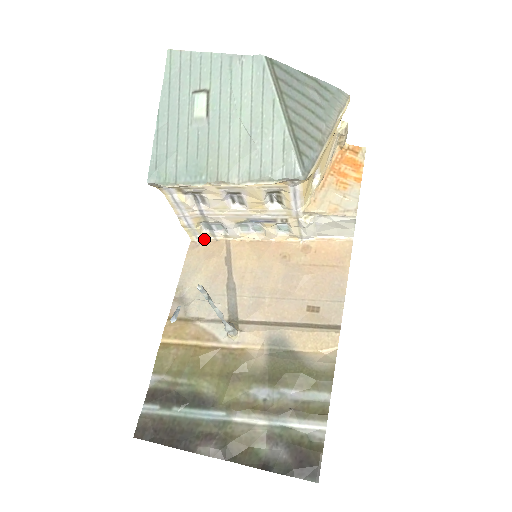
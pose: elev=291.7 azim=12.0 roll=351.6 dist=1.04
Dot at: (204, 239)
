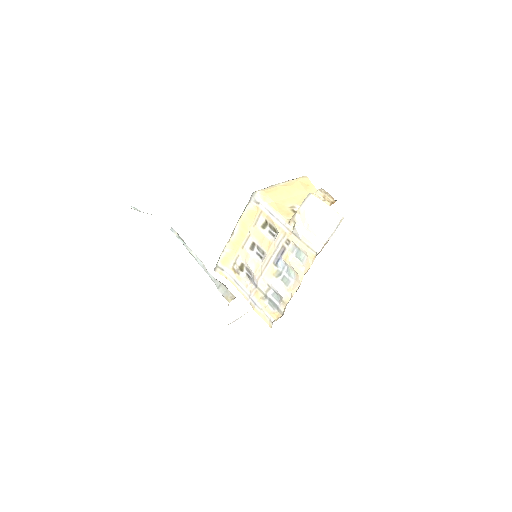
Dot at: (276, 320)
